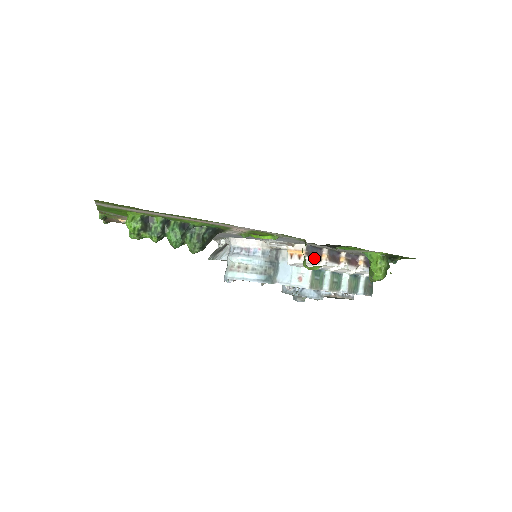
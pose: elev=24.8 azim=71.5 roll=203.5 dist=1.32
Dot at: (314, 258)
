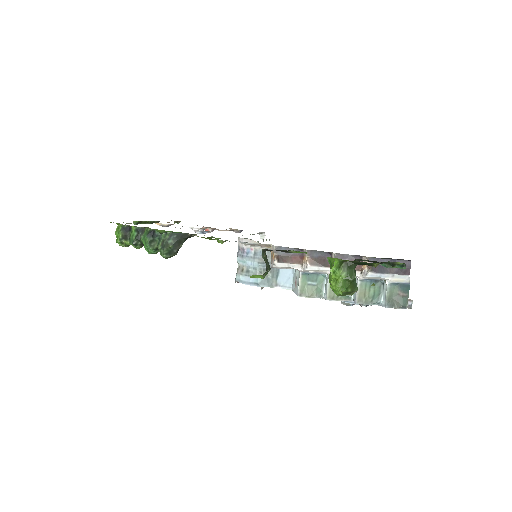
Dot at: (289, 261)
